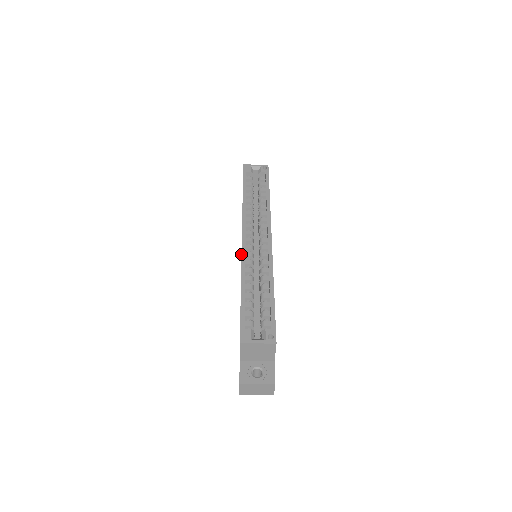
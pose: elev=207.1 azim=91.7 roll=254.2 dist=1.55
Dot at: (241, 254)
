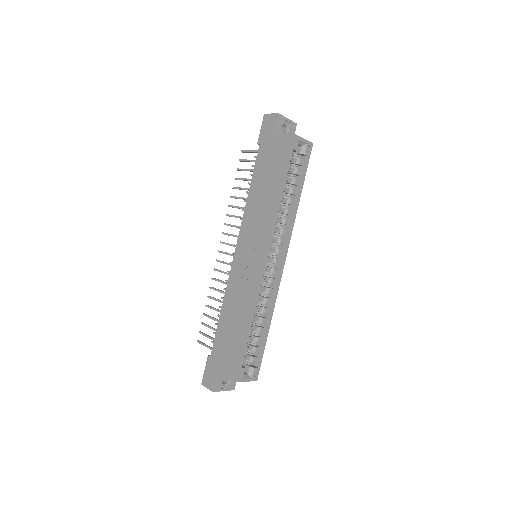
Dot at: (259, 283)
